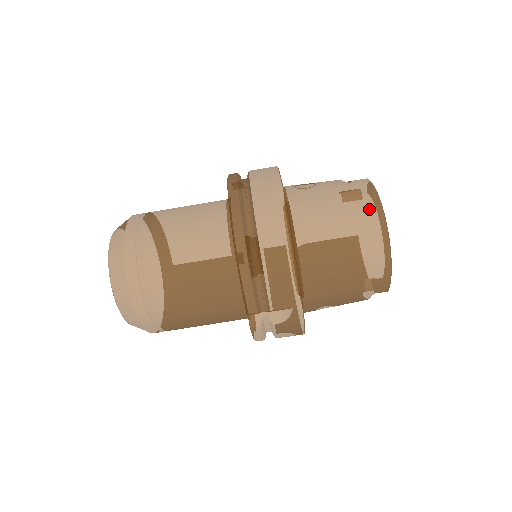
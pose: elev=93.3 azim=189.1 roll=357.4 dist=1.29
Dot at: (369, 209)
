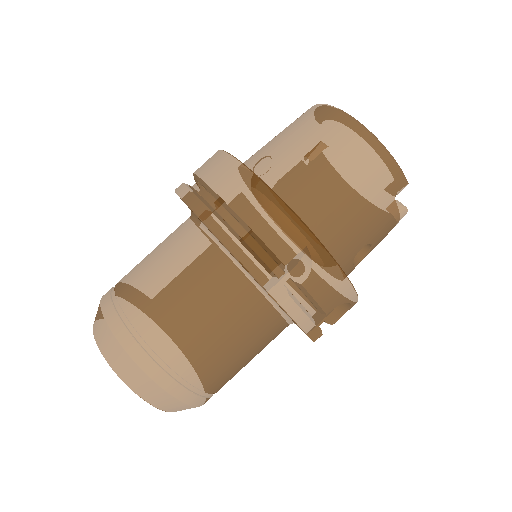
Dot at: (321, 115)
